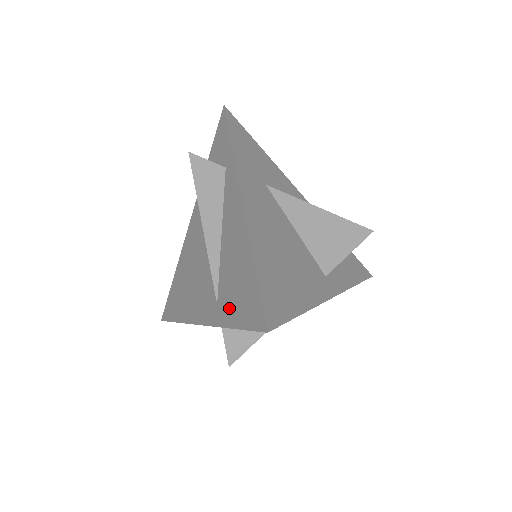
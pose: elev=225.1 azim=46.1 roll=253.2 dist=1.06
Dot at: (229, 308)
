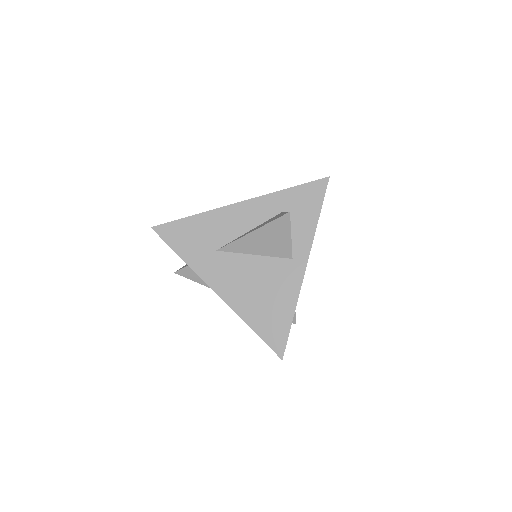
Dot at: occluded
